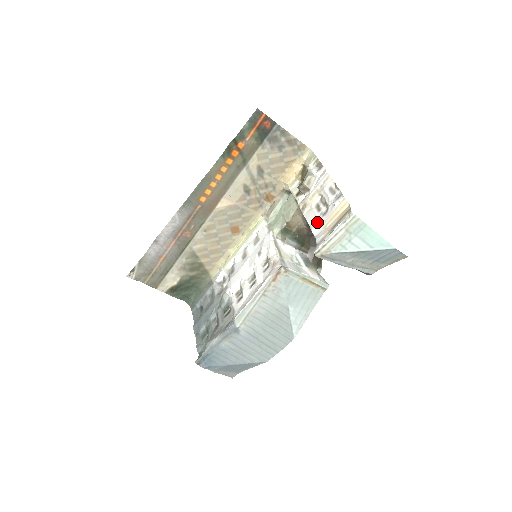
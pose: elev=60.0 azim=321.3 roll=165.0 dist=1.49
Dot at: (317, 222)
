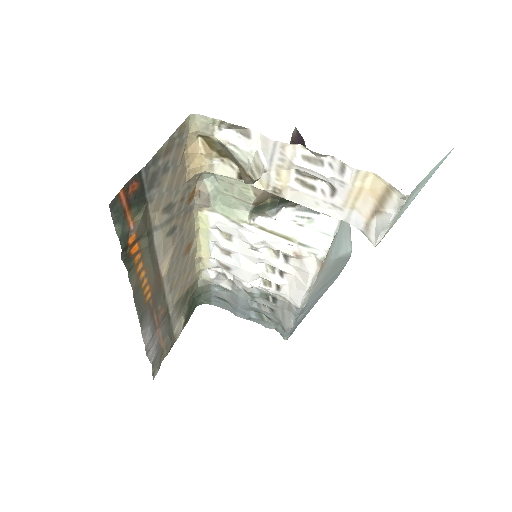
Dot at: (329, 206)
